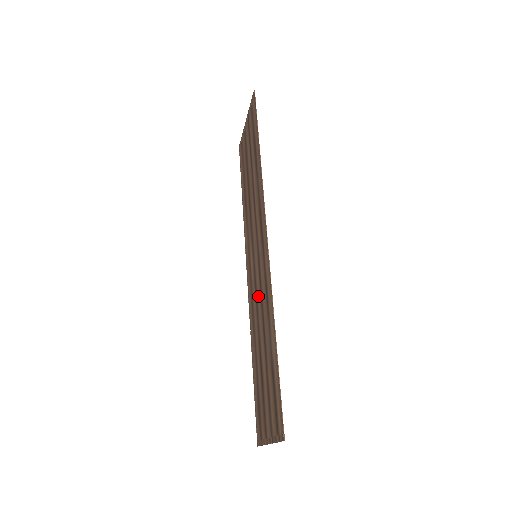
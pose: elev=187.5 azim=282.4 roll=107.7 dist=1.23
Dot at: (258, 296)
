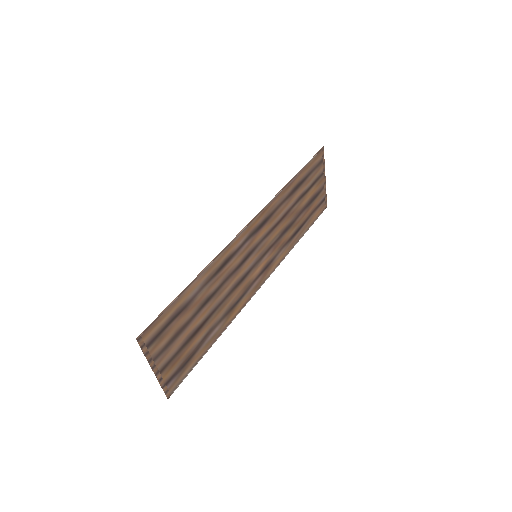
Dot at: (234, 280)
